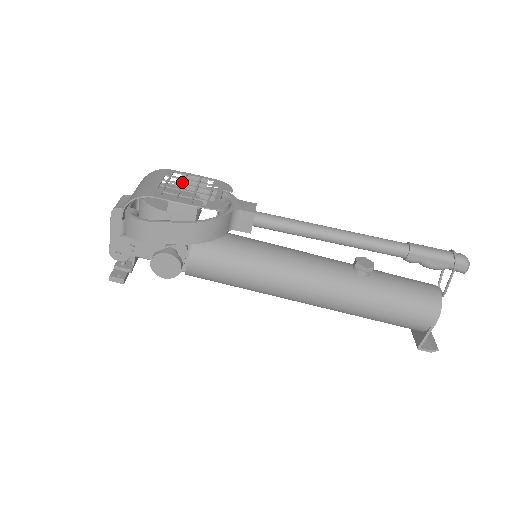
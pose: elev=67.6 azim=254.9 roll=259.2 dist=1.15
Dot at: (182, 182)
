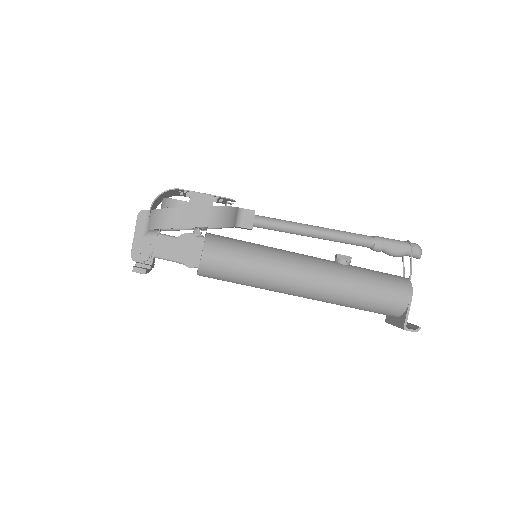
Dot at: occluded
